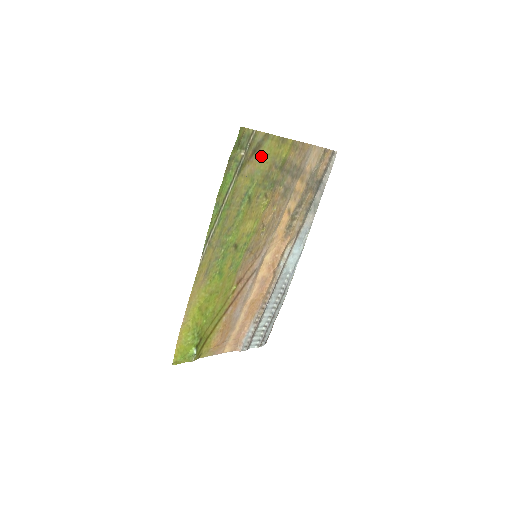
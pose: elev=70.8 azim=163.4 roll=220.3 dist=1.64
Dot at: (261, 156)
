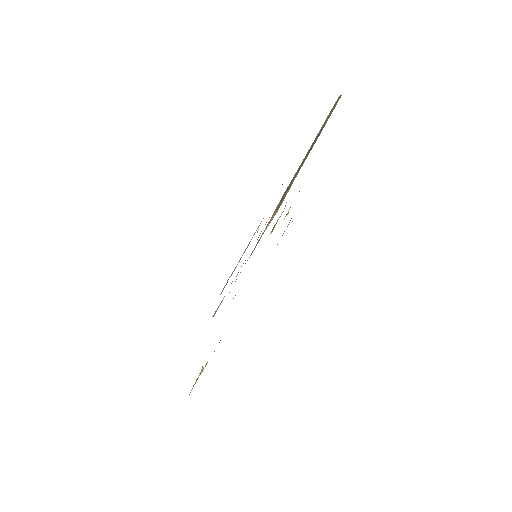
Dot at: occluded
